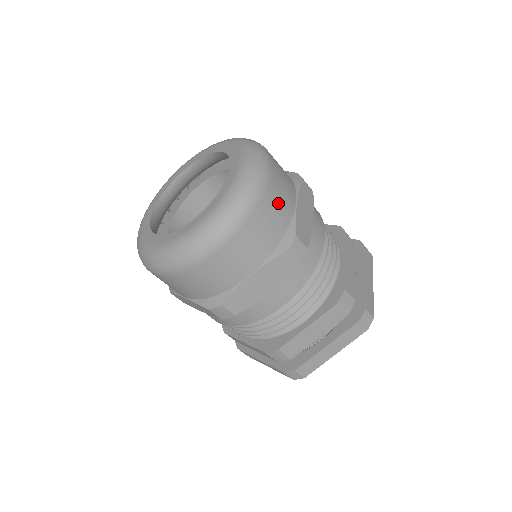
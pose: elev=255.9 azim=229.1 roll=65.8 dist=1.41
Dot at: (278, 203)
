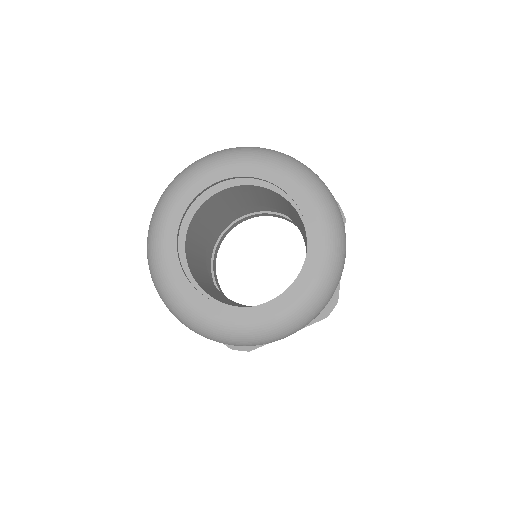
Dot at: occluded
